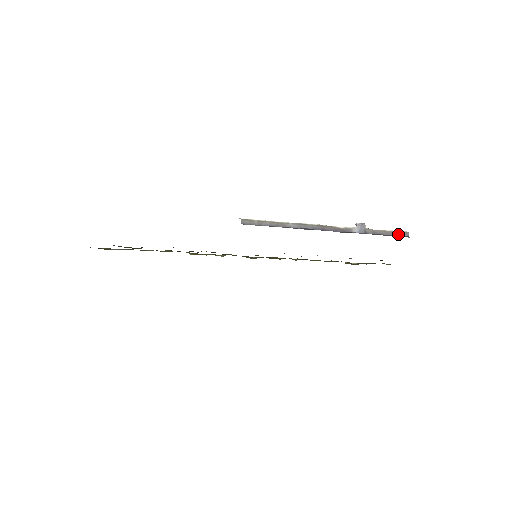
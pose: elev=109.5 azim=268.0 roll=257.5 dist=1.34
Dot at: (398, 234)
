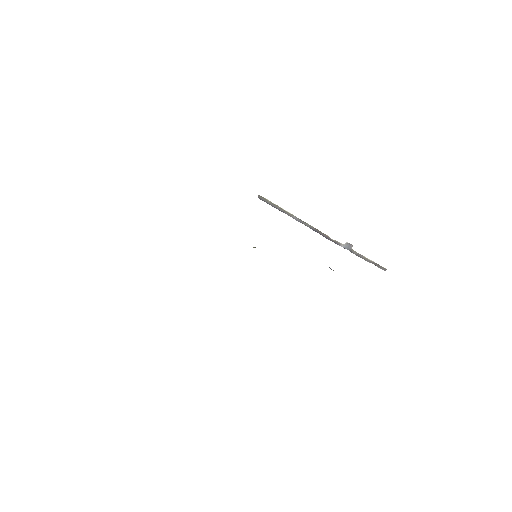
Dot at: (377, 266)
